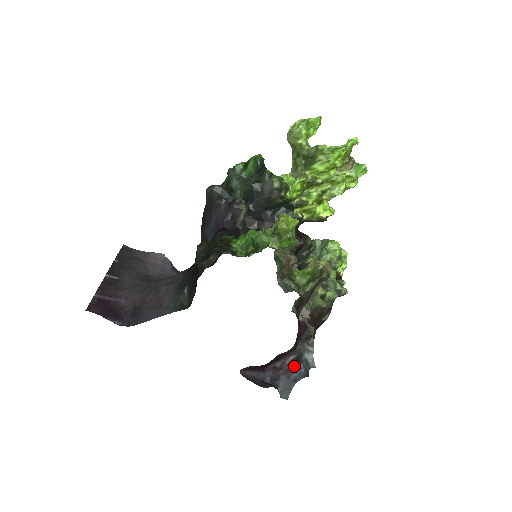
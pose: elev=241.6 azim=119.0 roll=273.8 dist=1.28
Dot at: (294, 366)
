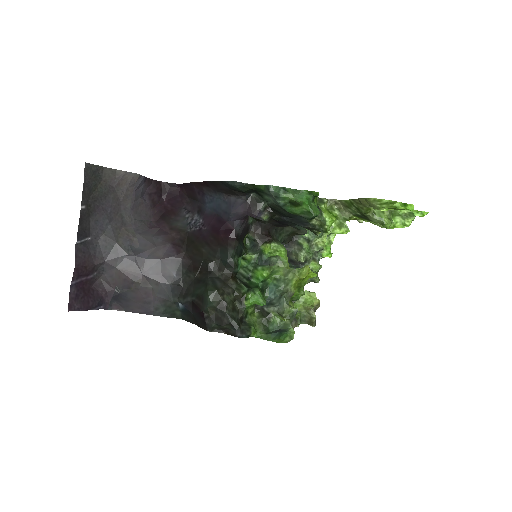
Dot at: occluded
